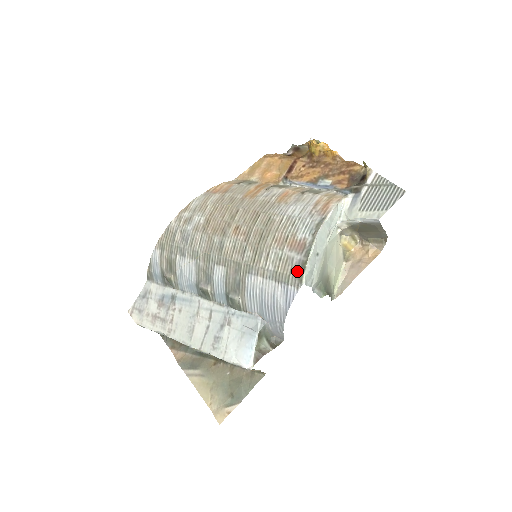
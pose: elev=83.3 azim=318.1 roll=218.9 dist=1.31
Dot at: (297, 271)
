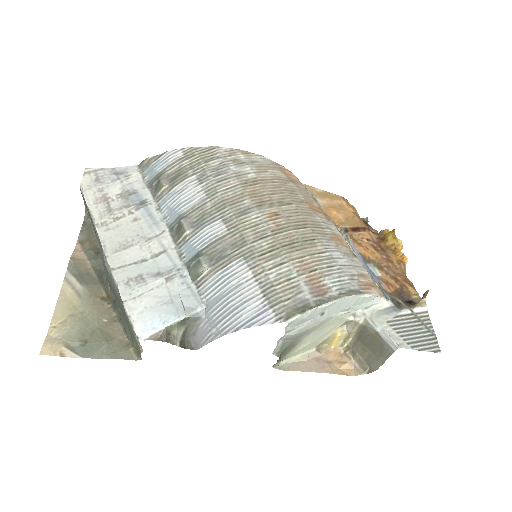
Dot at: (294, 306)
